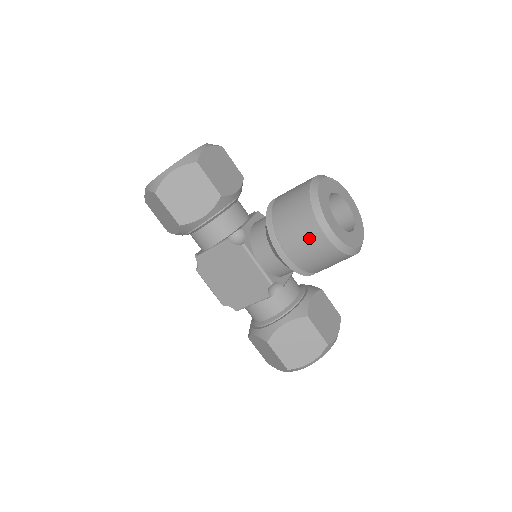
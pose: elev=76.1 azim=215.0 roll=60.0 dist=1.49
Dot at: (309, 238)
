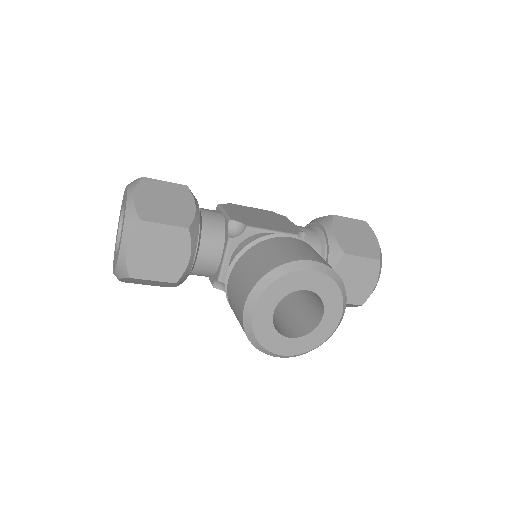
Dot at: occluded
